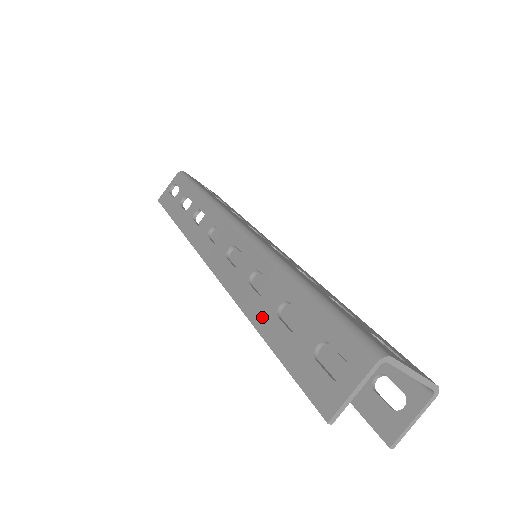
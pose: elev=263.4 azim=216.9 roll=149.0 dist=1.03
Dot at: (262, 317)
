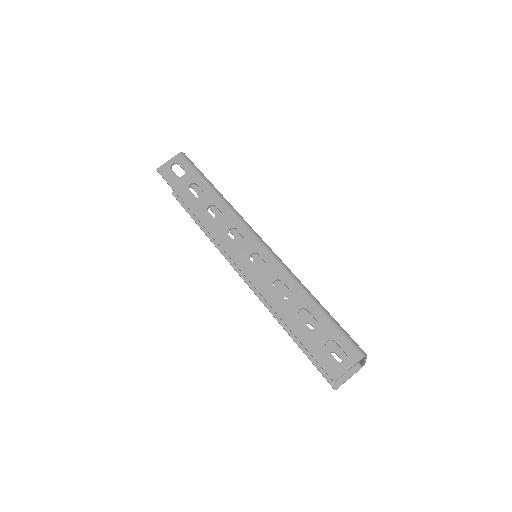
Dot at: (286, 313)
